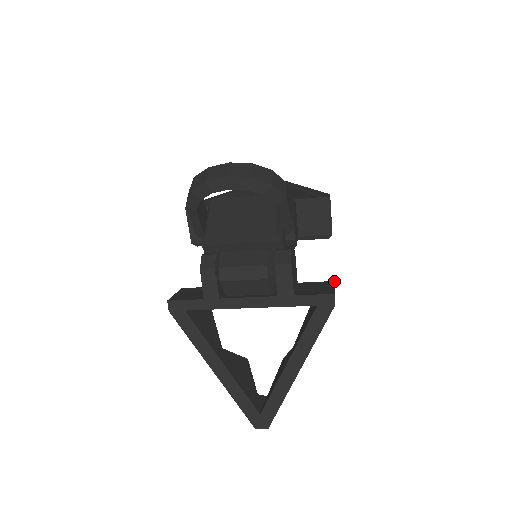
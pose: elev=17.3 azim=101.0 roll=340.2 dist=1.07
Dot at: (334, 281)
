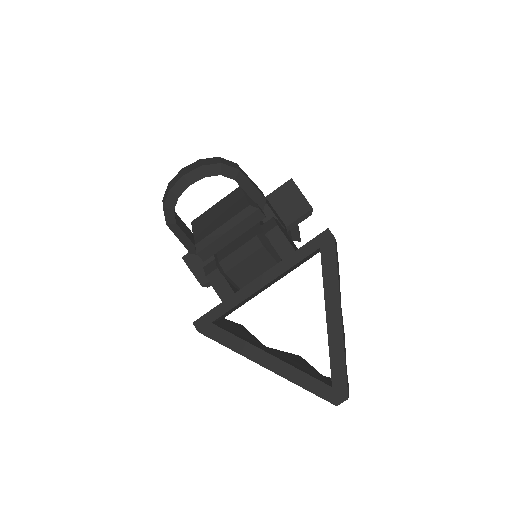
Dot at: occluded
